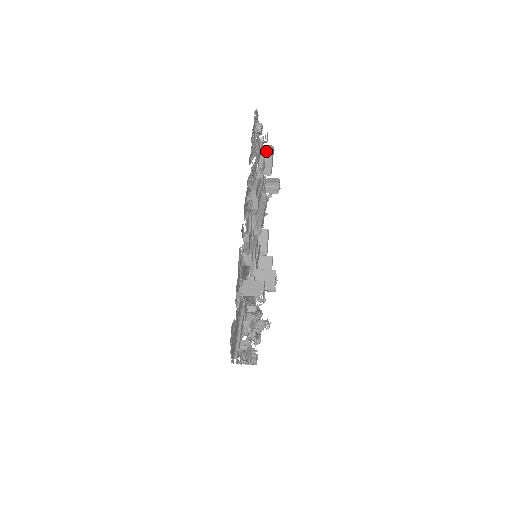
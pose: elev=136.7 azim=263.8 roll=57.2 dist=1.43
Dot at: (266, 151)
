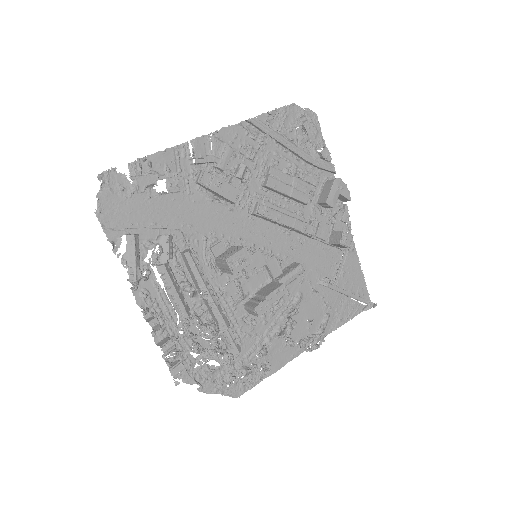
Dot at: (331, 180)
